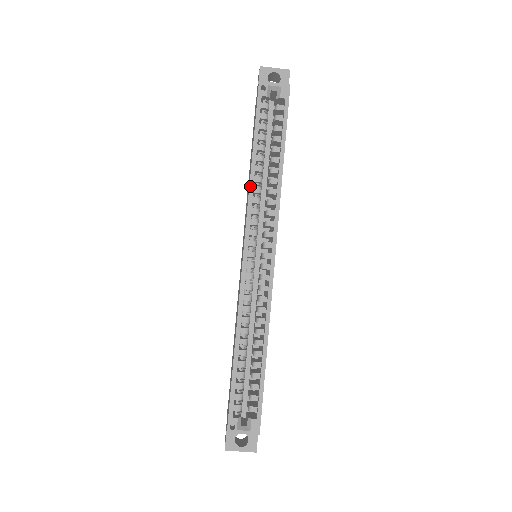
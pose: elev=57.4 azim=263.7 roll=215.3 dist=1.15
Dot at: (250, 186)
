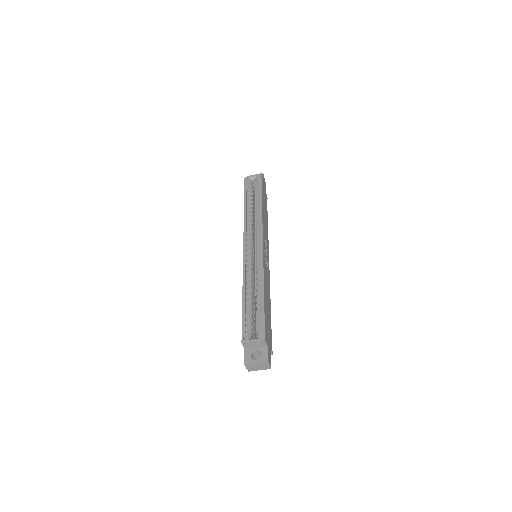
Dot at: (244, 217)
